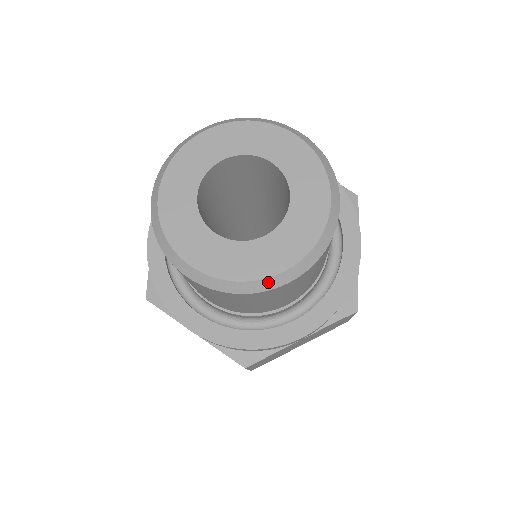
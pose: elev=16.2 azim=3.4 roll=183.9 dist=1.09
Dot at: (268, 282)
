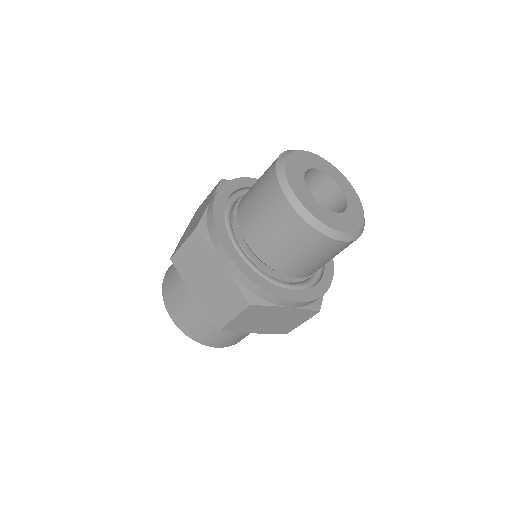
Dot at: (333, 232)
